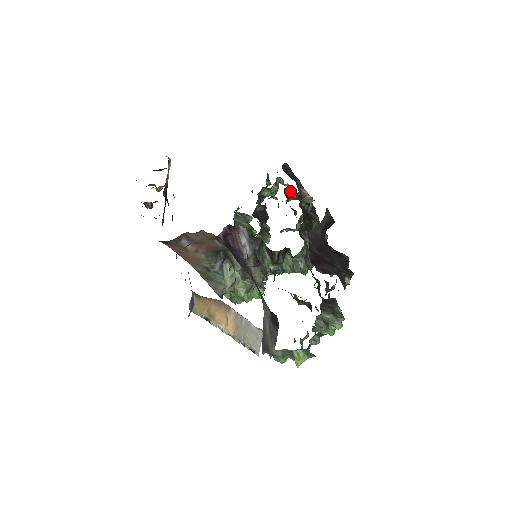
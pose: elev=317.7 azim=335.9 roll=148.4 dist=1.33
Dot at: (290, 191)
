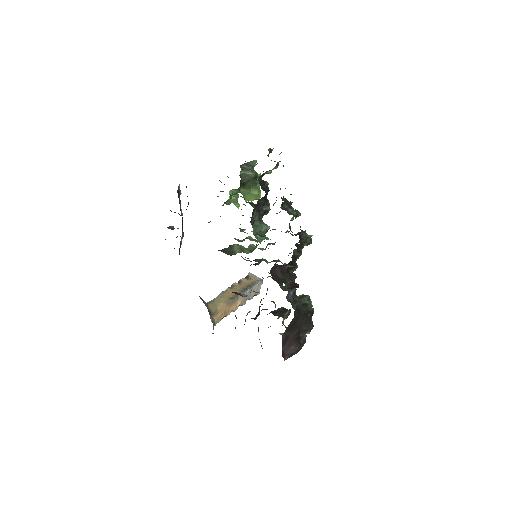
Dot at: occluded
